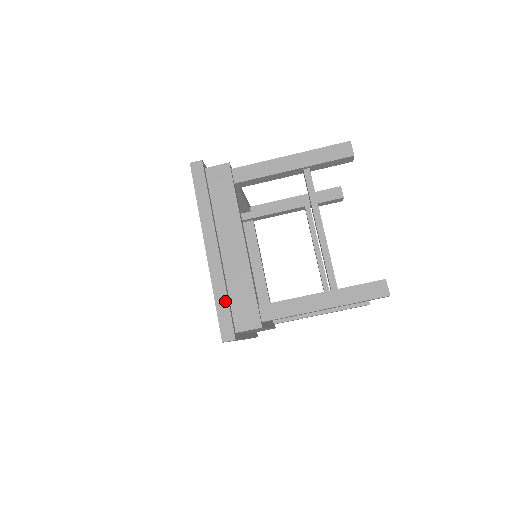
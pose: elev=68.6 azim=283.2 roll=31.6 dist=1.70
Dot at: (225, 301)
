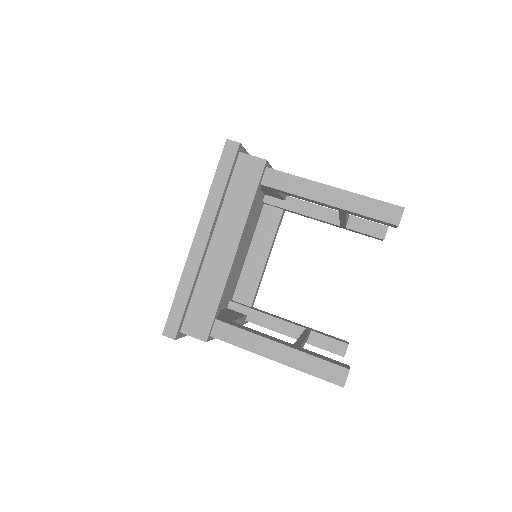
Dot at: occluded
